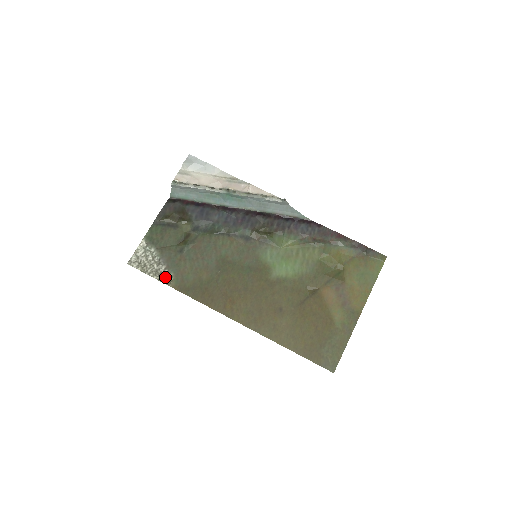
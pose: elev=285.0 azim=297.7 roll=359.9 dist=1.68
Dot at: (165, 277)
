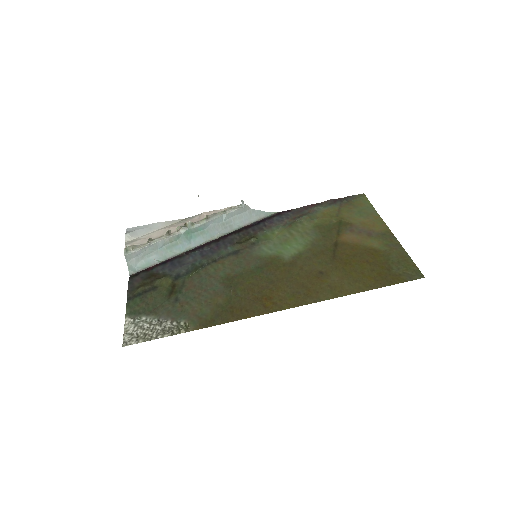
Dot at: (177, 328)
